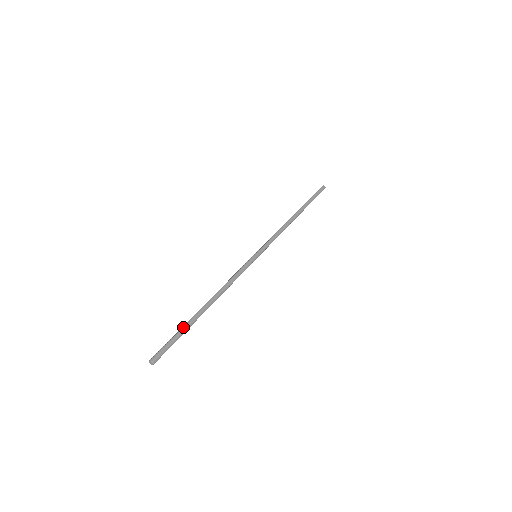
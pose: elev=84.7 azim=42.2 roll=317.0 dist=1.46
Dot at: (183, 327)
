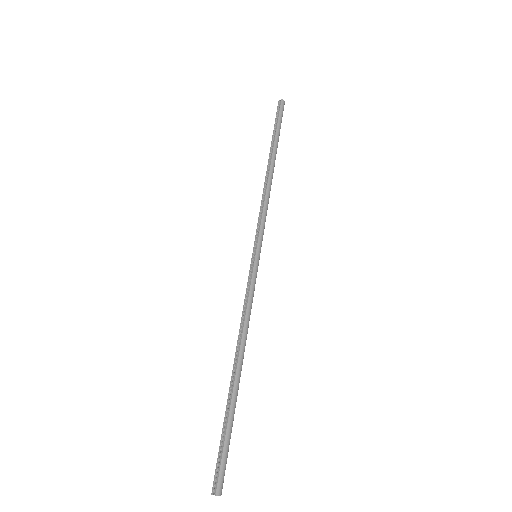
Dot at: (228, 420)
